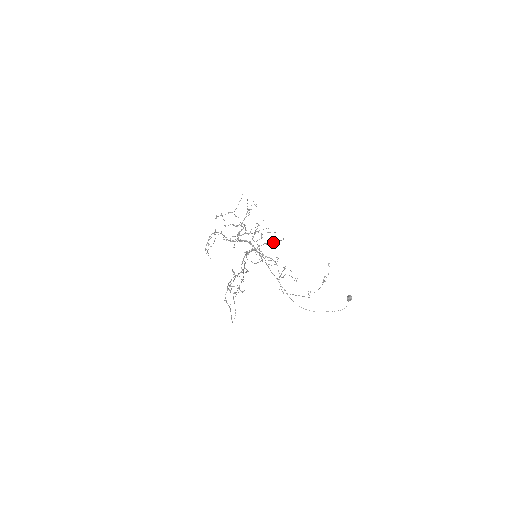
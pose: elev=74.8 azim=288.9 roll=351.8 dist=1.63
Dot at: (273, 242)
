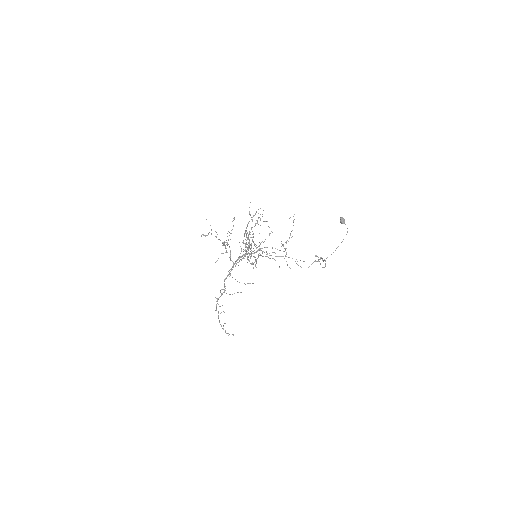
Dot at: (255, 223)
